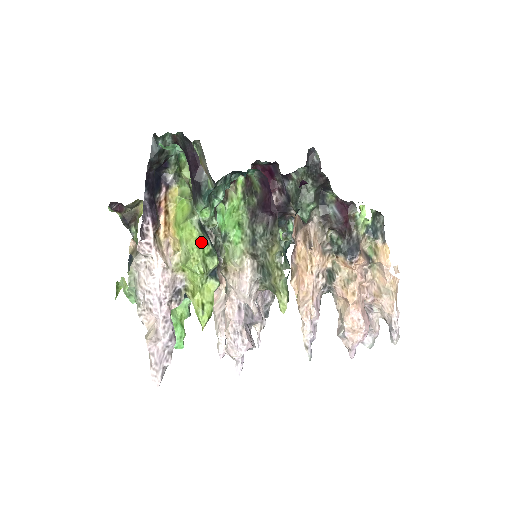
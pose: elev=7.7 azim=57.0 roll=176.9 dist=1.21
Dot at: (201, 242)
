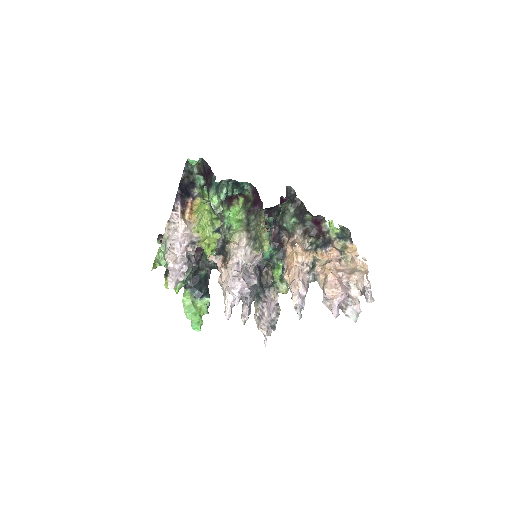
Dot at: (210, 212)
